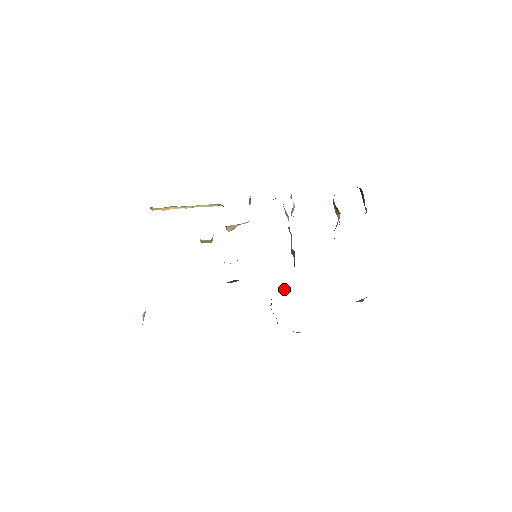
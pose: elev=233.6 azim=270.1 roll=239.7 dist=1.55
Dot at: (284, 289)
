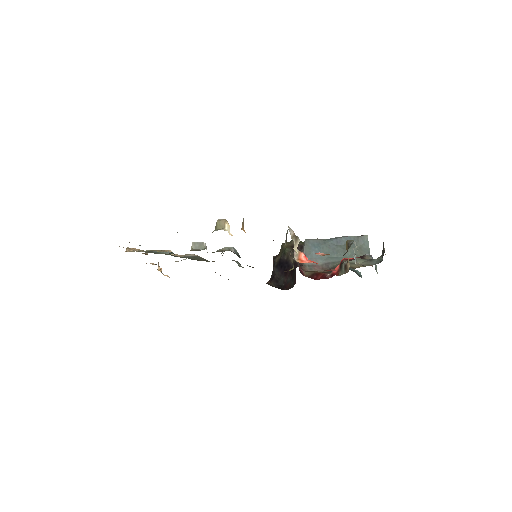
Dot at: (286, 254)
